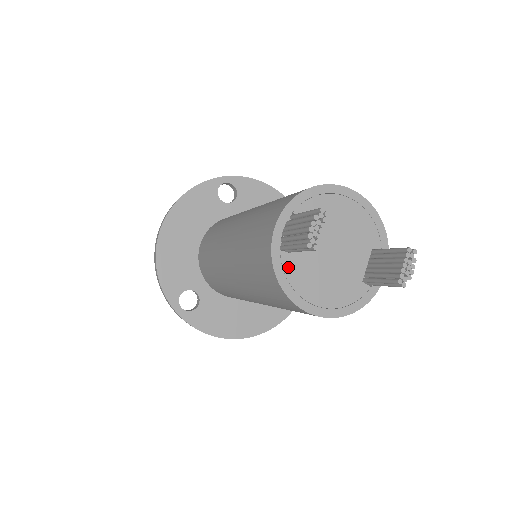
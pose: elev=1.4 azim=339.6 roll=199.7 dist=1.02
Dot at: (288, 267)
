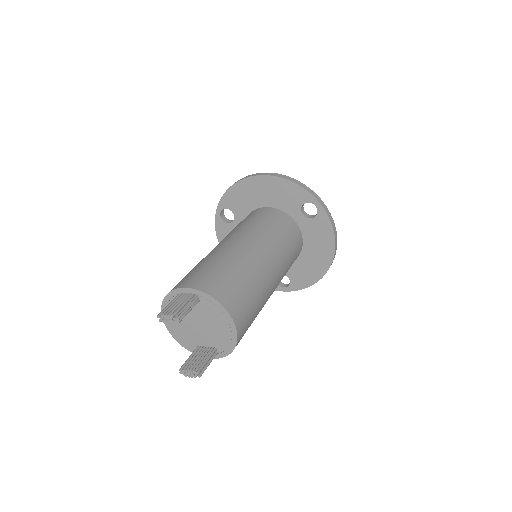
Dot at: occluded
